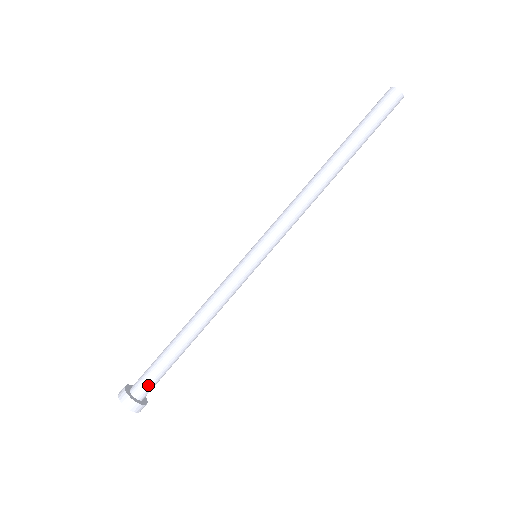
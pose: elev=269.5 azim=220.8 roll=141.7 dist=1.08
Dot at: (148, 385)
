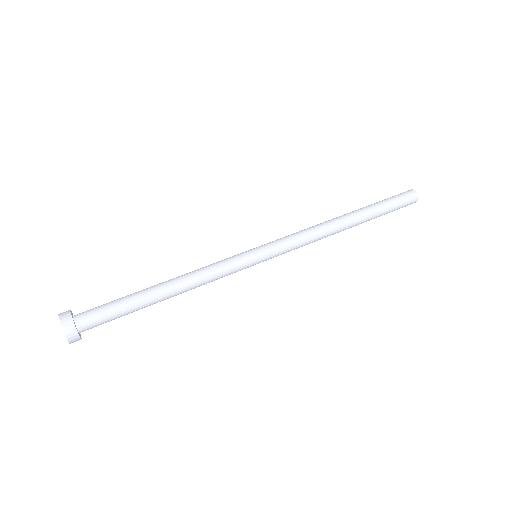
Dot at: (94, 311)
